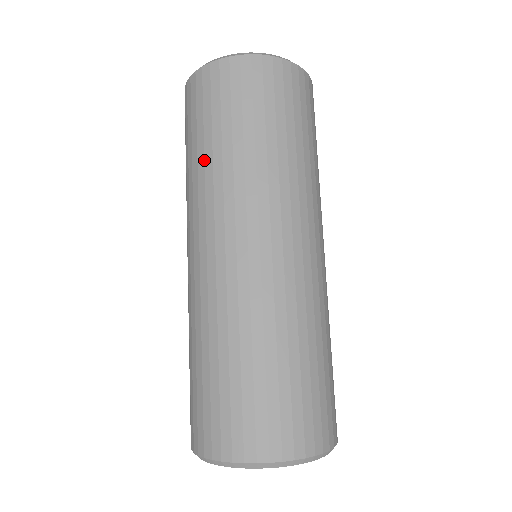
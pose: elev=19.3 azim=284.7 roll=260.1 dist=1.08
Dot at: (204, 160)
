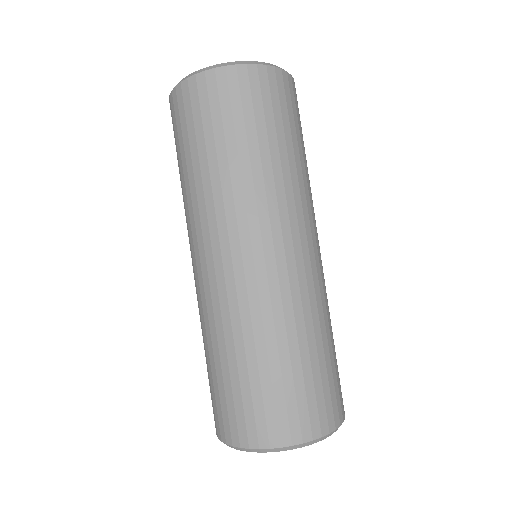
Dot at: (194, 177)
